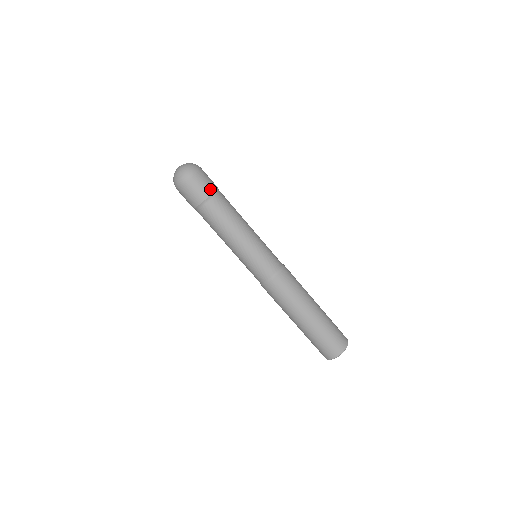
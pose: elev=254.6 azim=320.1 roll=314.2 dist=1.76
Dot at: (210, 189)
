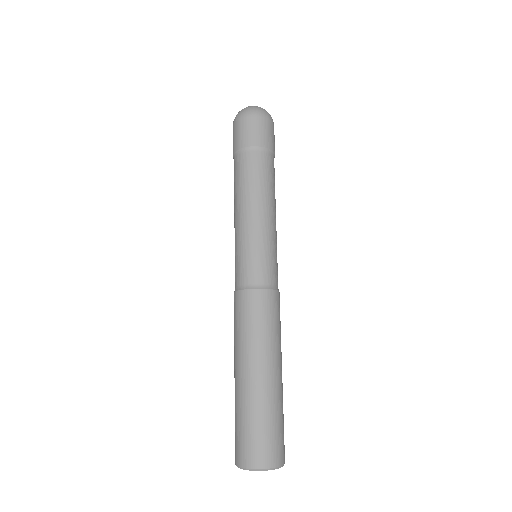
Dot at: occluded
